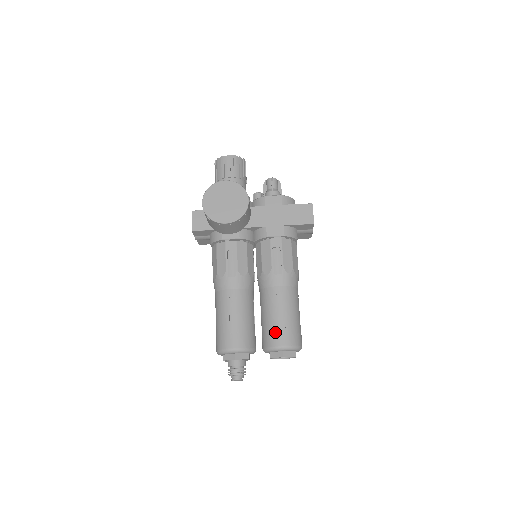
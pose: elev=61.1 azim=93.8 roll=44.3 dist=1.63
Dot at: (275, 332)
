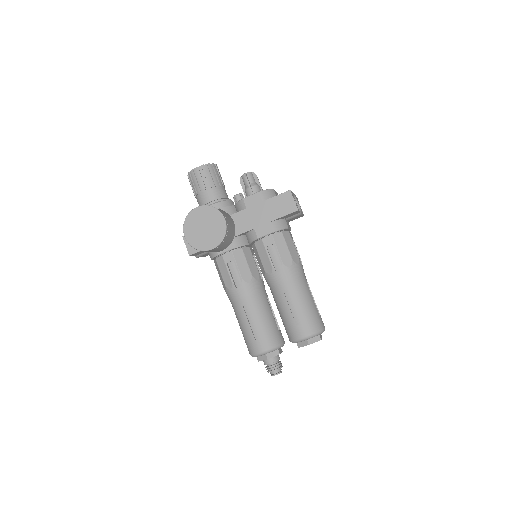
Dot at: (294, 326)
